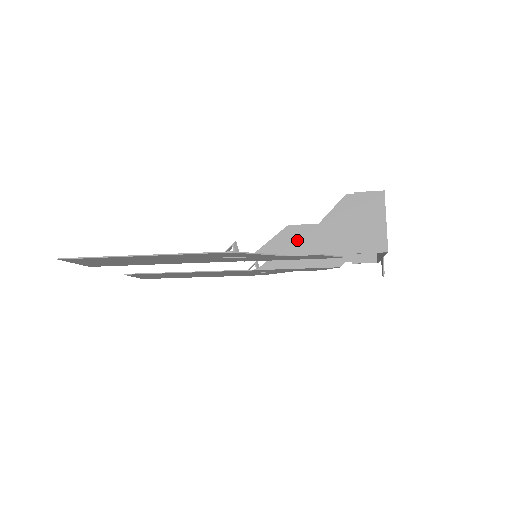
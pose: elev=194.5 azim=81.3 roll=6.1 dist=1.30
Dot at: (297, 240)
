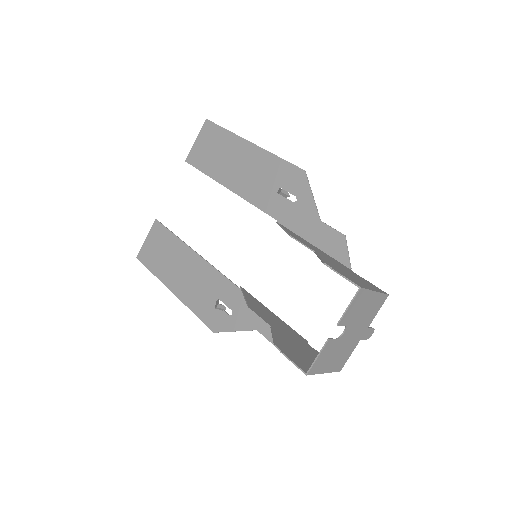
Dot at: (264, 315)
